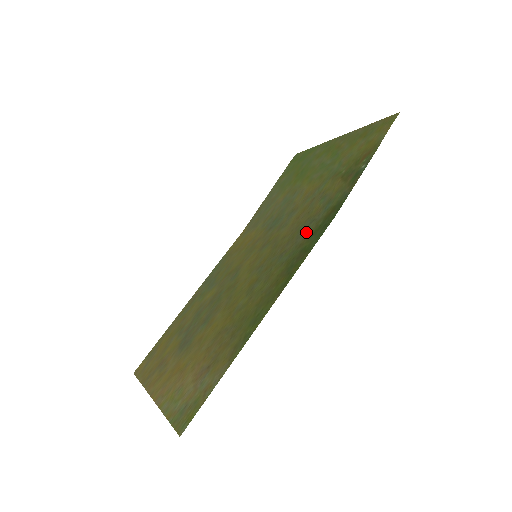
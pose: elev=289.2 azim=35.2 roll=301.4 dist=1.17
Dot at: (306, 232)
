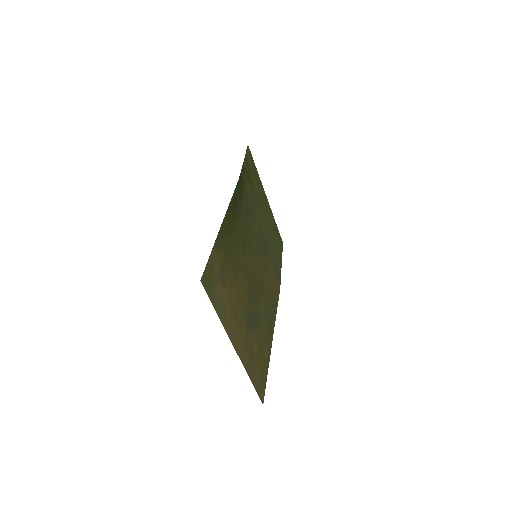
Dot at: (244, 204)
